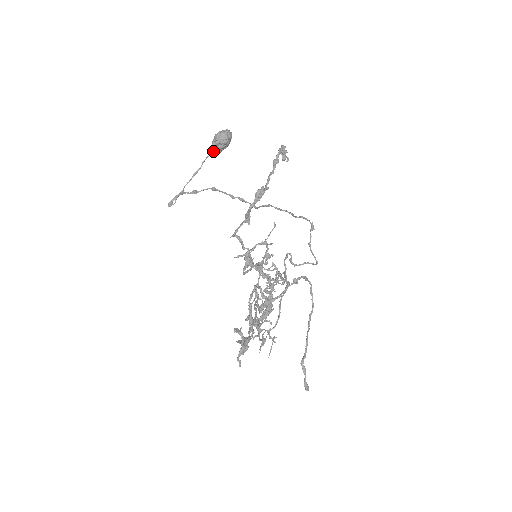
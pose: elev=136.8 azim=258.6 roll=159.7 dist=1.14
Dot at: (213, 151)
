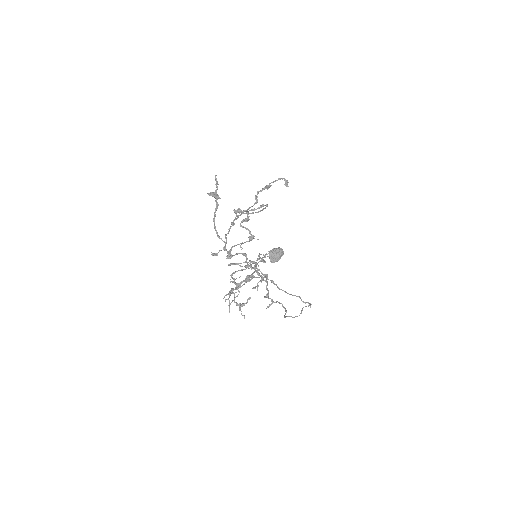
Dot at: (269, 257)
